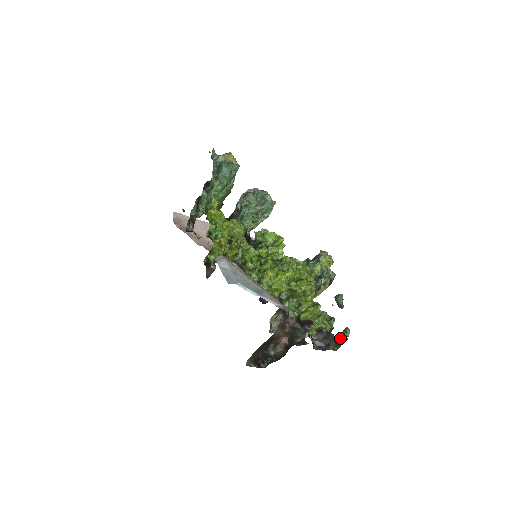
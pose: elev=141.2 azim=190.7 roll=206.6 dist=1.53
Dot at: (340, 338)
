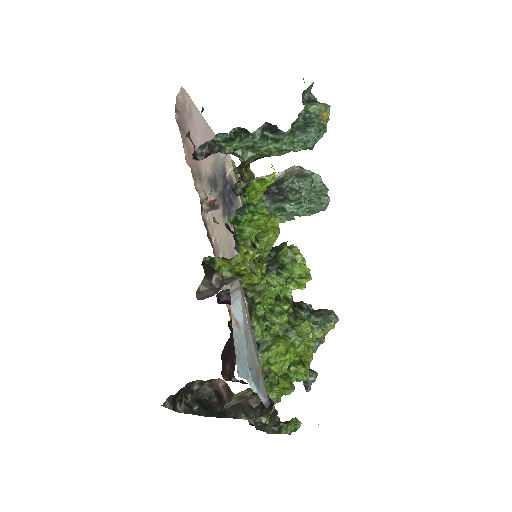
Dot at: (284, 427)
